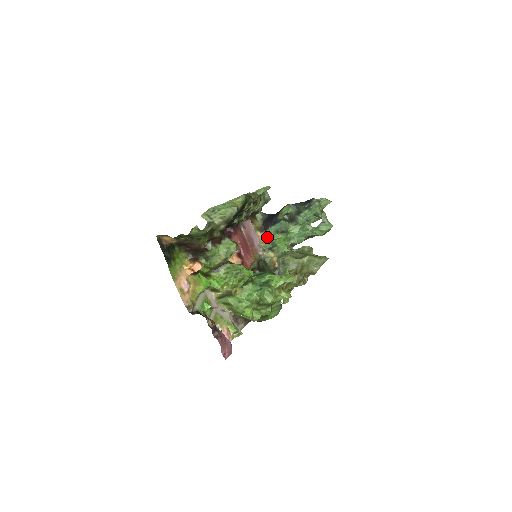
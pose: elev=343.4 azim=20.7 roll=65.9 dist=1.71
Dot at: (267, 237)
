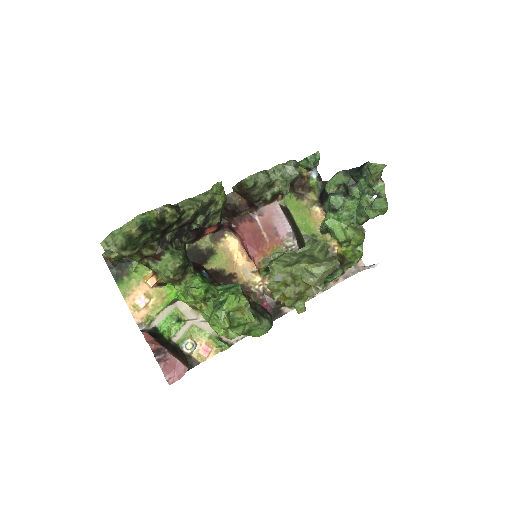
Dot at: occluded
